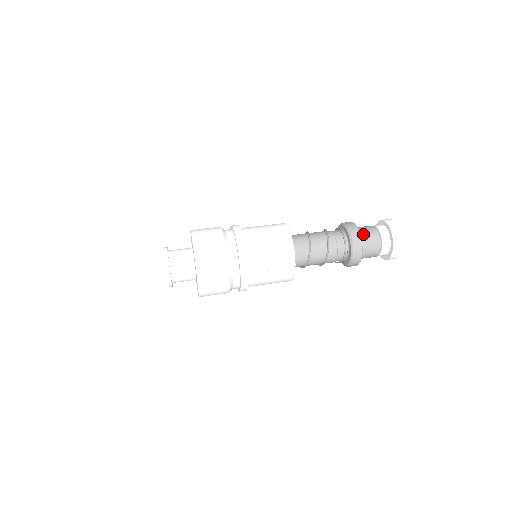
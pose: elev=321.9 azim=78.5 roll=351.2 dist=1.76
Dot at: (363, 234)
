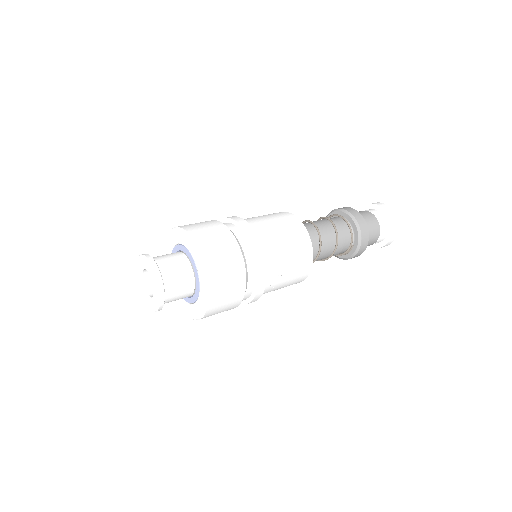
Dot at: occluded
